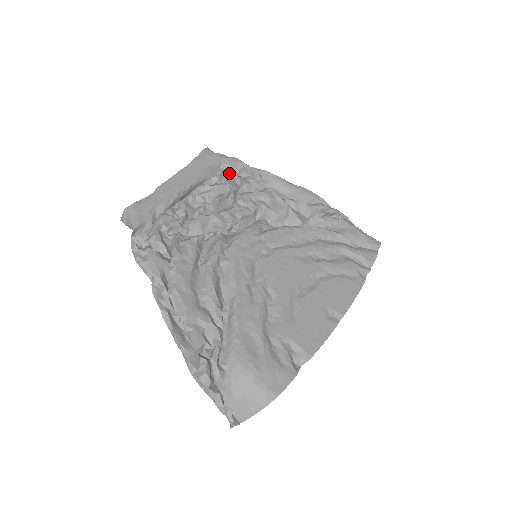
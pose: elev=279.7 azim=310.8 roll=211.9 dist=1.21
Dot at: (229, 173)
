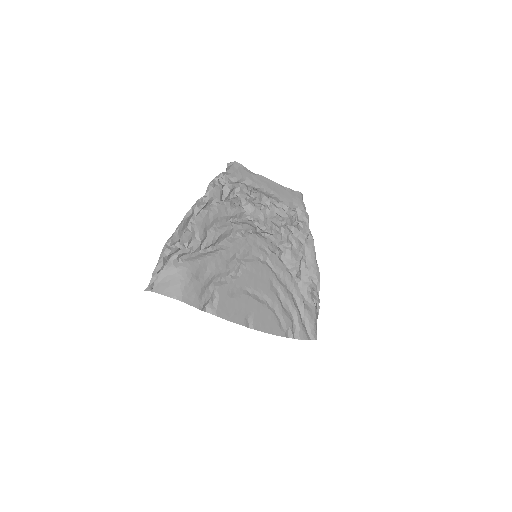
Dot at: (296, 215)
